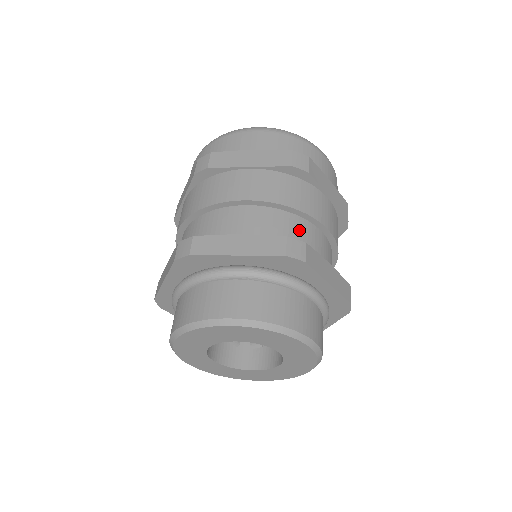
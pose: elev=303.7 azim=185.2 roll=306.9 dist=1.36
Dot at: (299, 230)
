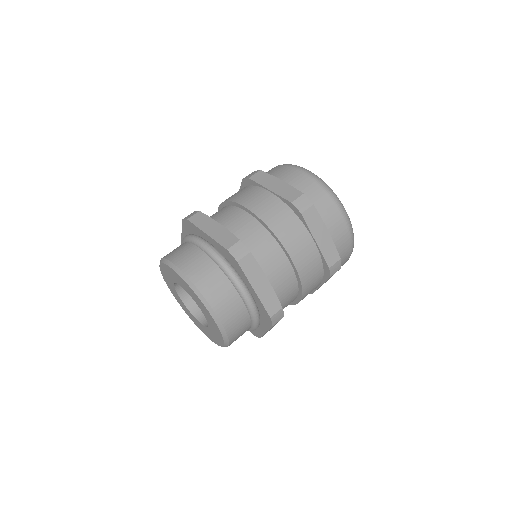
Dot at: (290, 297)
